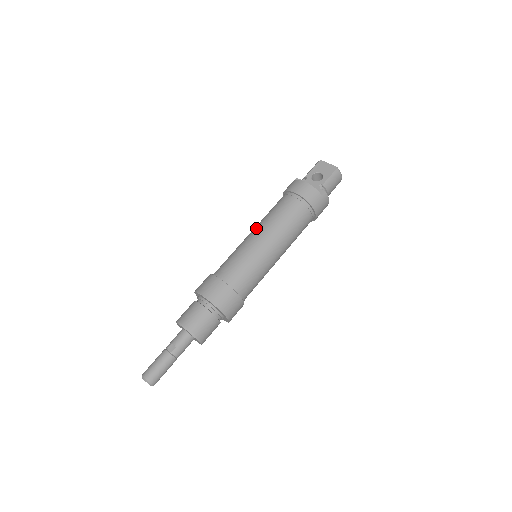
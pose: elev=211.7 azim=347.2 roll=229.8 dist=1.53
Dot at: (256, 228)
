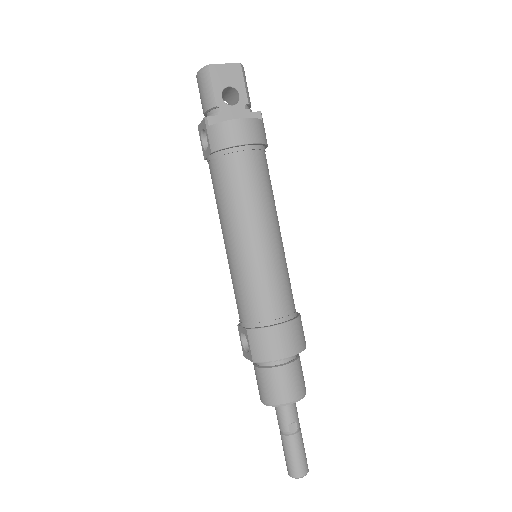
Dot at: (243, 229)
